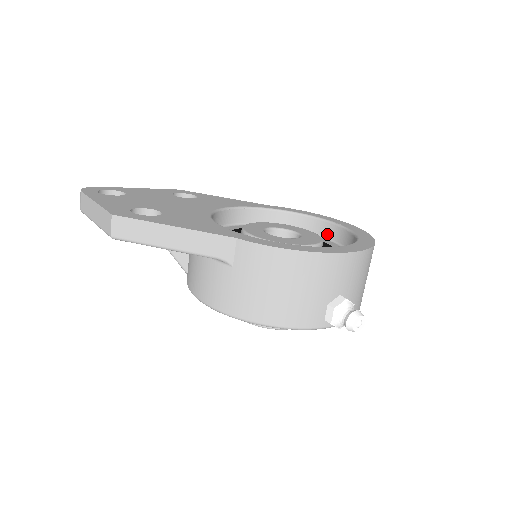
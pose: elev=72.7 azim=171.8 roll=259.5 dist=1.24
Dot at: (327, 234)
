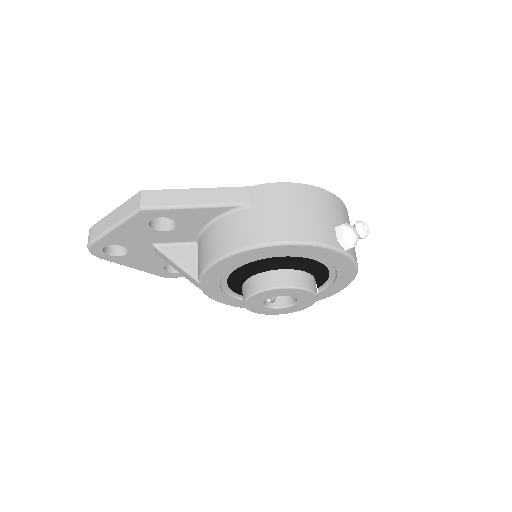
Dot at: occluded
